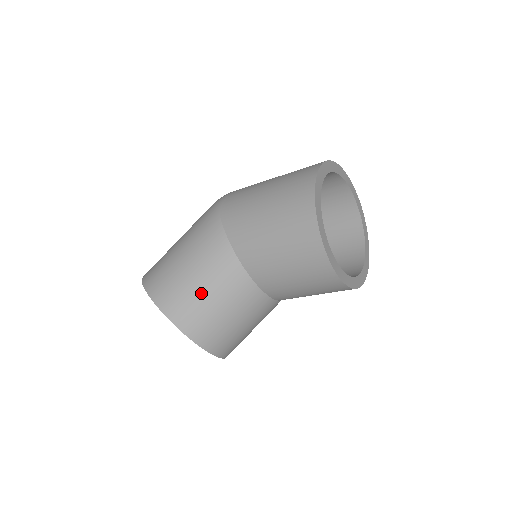
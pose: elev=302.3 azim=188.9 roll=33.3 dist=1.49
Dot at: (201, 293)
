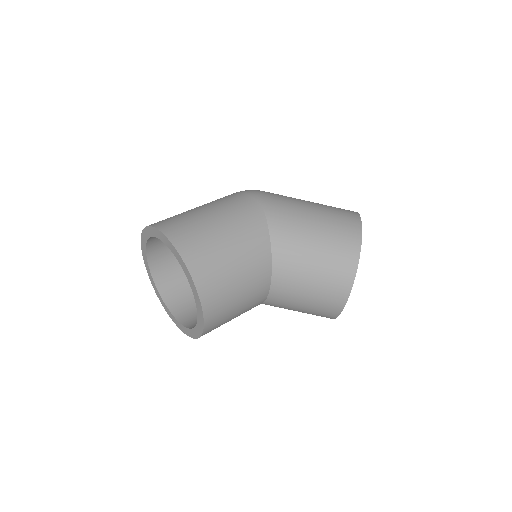
Dot at: (232, 273)
